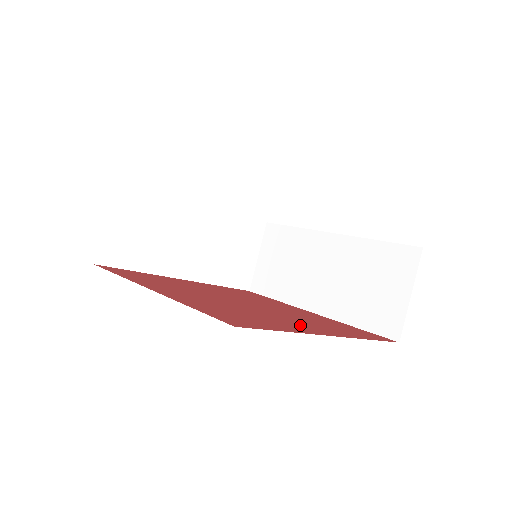
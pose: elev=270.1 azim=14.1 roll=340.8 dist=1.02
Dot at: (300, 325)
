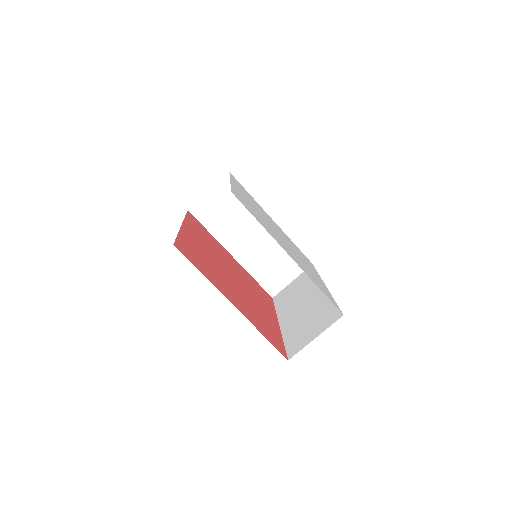
Dot at: (229, 292)
